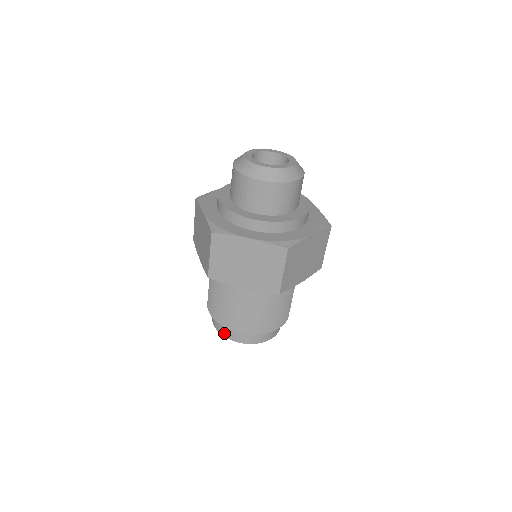
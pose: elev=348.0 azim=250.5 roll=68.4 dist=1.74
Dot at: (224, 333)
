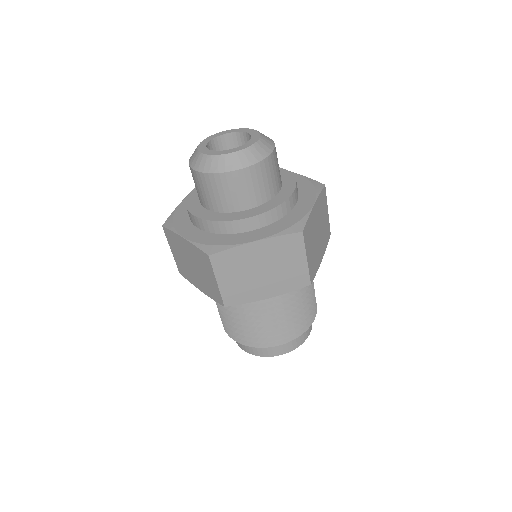
Dot at: occluded
